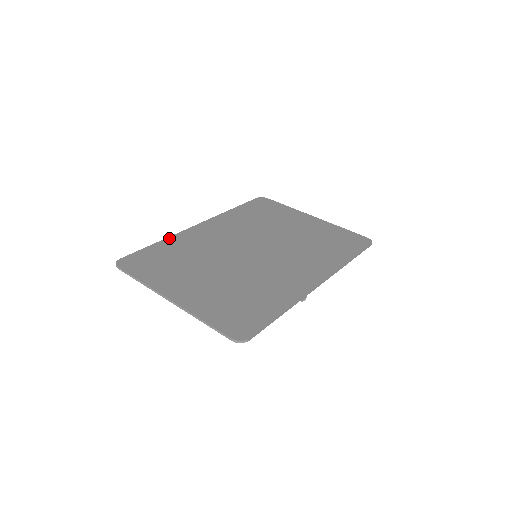
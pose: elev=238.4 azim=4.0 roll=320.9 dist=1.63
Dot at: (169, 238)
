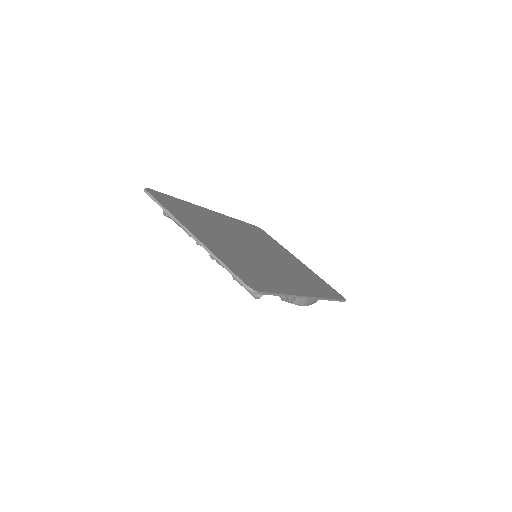
Dot at: (189, 203)
